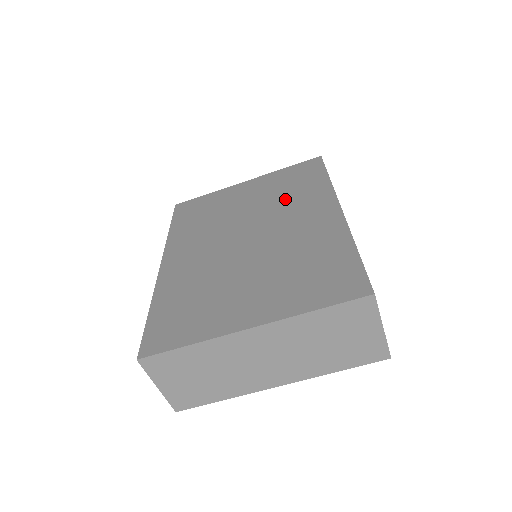
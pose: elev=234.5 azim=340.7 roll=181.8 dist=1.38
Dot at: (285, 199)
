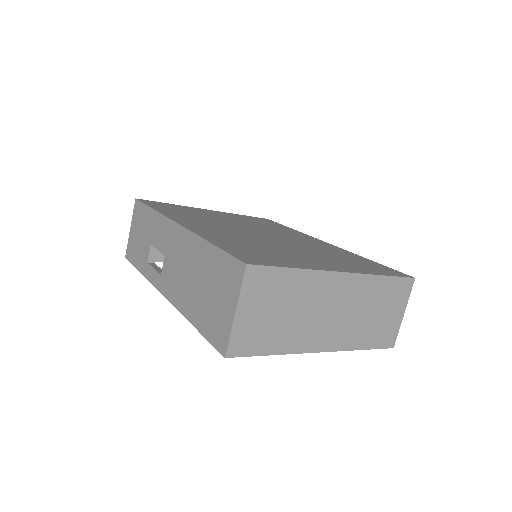
Dot at: (268, 227)
